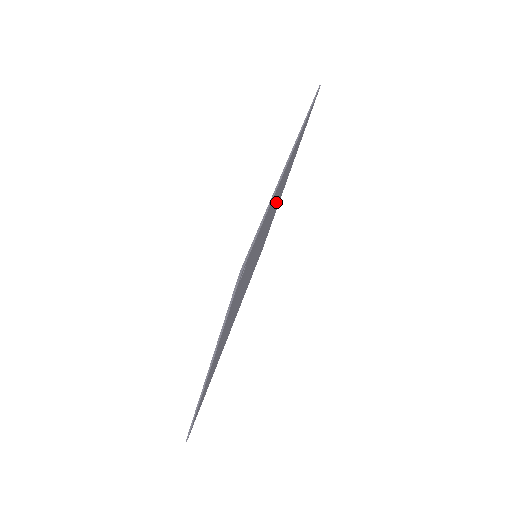
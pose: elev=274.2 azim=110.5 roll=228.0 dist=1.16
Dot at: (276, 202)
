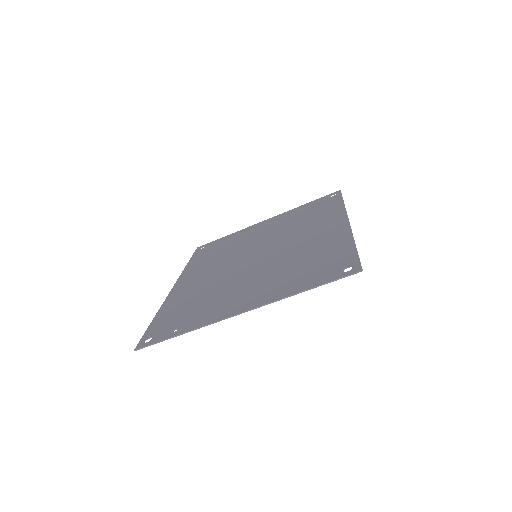
Dot at: (289, 234)
